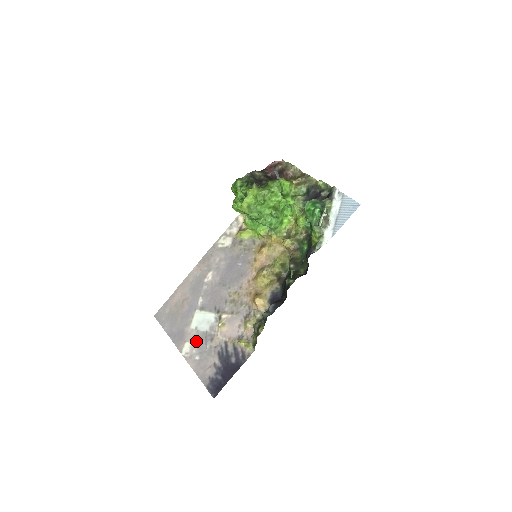
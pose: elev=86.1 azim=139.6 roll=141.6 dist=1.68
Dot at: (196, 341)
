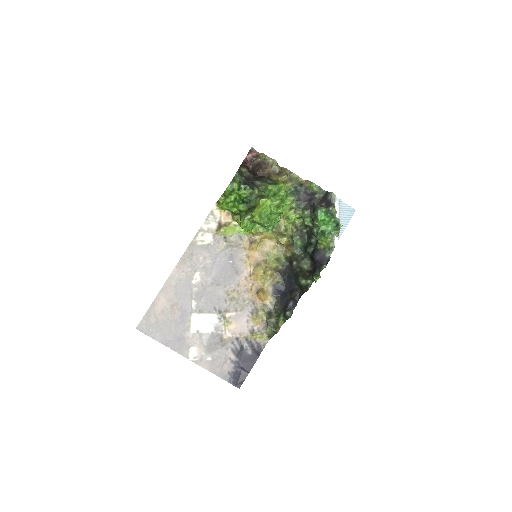
Dot at: (203, 344)
